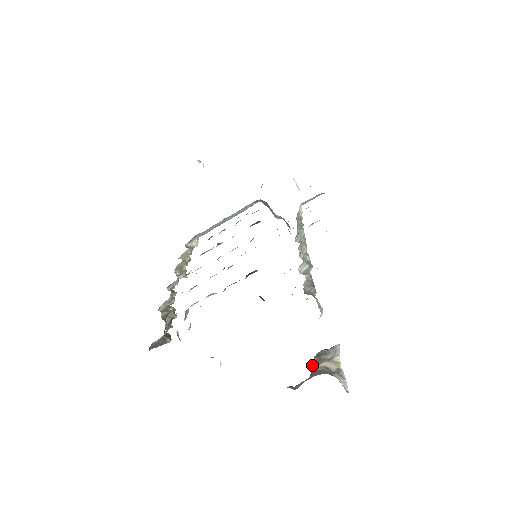
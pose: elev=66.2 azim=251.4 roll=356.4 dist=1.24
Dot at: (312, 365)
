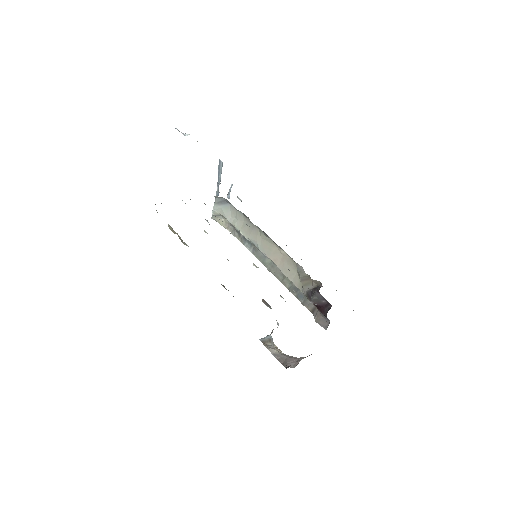
Dot at: (268, 349)
